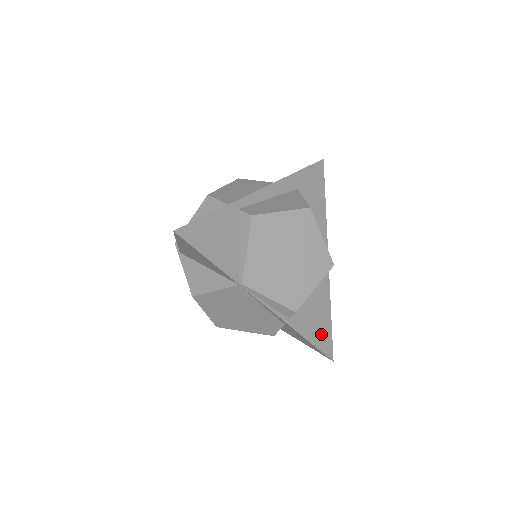
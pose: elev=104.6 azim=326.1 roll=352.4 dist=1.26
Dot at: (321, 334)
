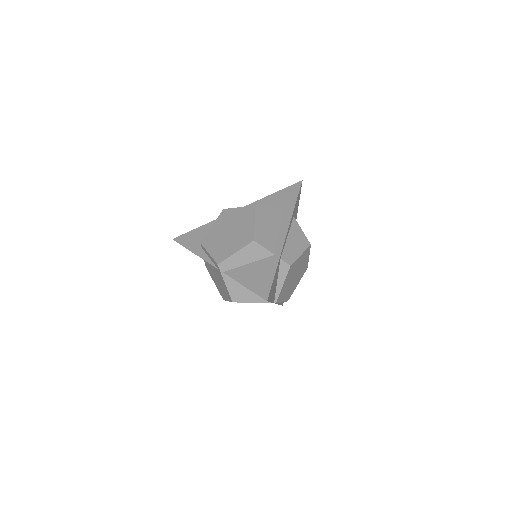
Dot at: occluded
